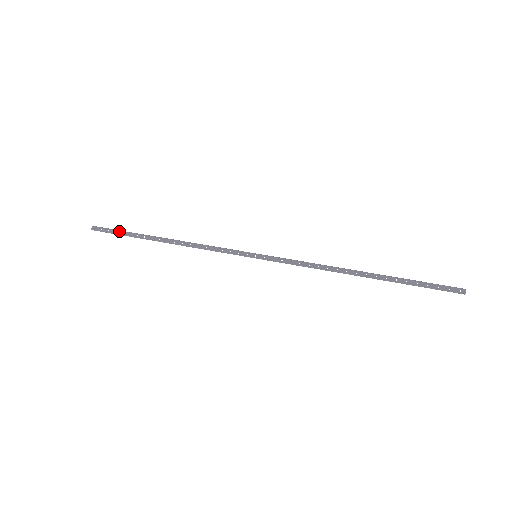
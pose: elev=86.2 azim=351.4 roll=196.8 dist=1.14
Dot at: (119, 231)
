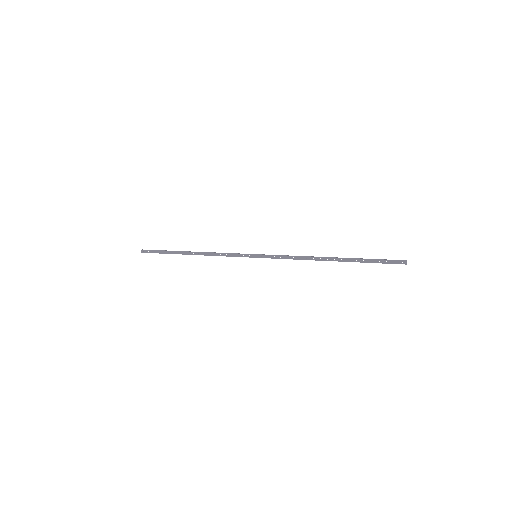
Dot at: (160, 251)
